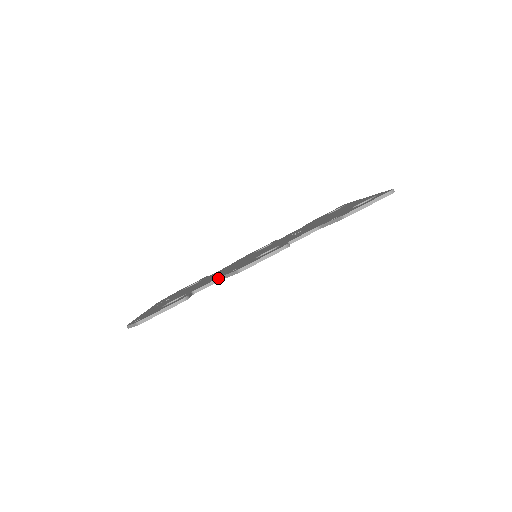
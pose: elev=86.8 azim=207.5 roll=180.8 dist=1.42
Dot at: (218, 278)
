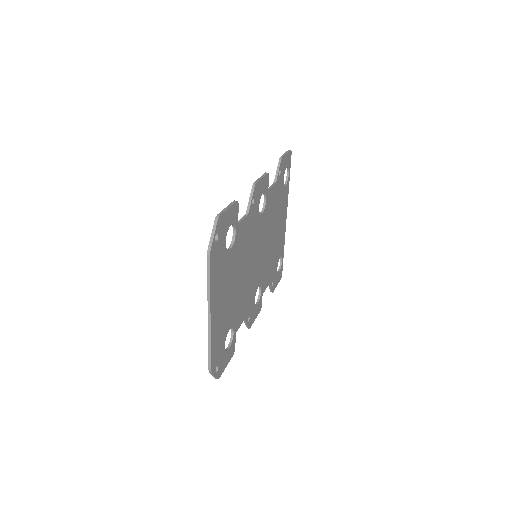
Dot at: (245, 215)
